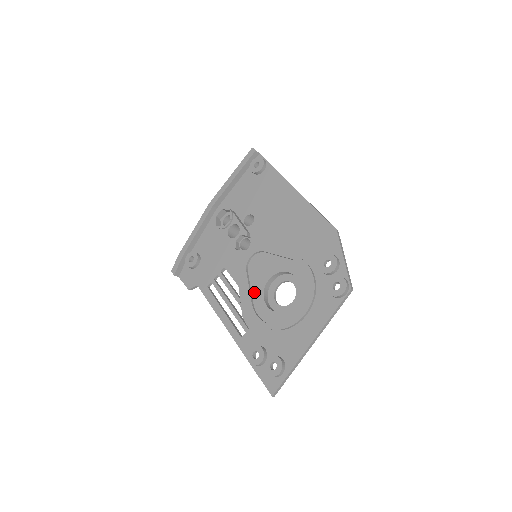
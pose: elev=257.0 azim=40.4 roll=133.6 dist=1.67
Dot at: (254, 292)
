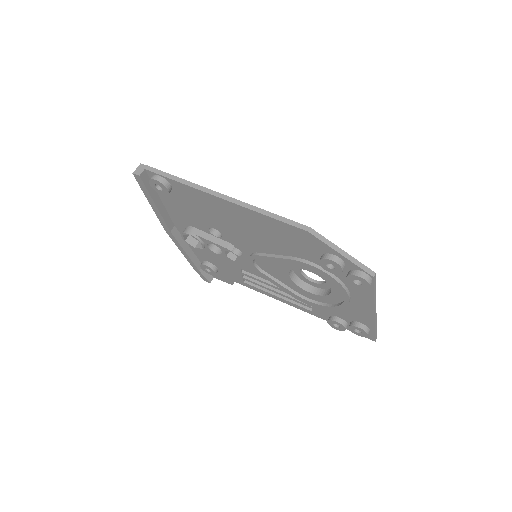
Dot at: (287, 284)
